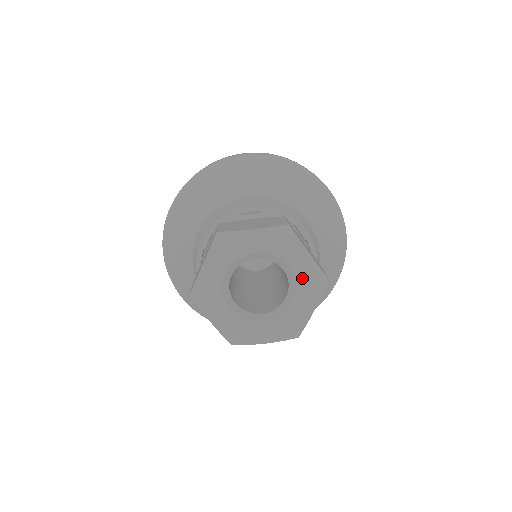
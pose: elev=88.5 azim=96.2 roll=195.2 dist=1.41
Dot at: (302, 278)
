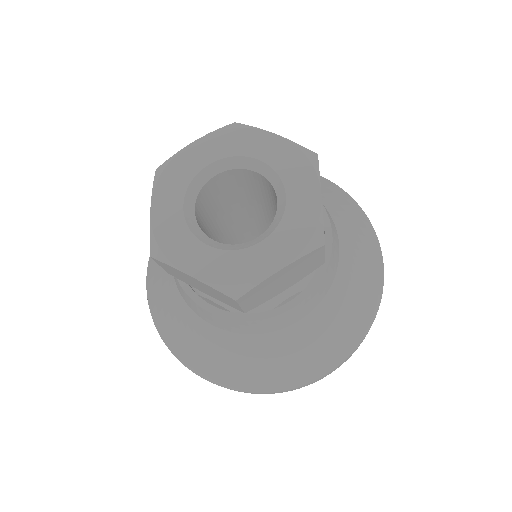
Dot at: (281, 163)
